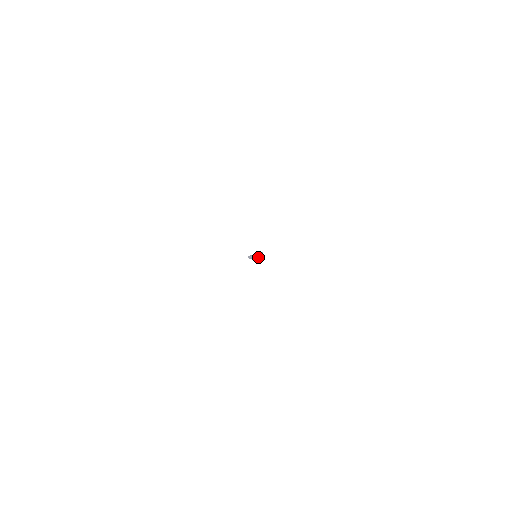
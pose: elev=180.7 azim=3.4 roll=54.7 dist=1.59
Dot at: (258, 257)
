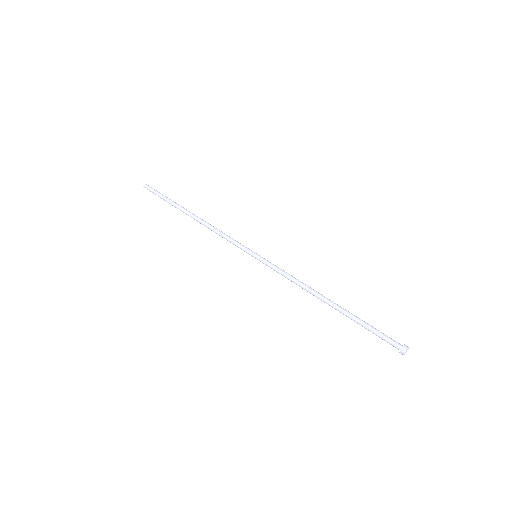
Dot at: (301, 286)
